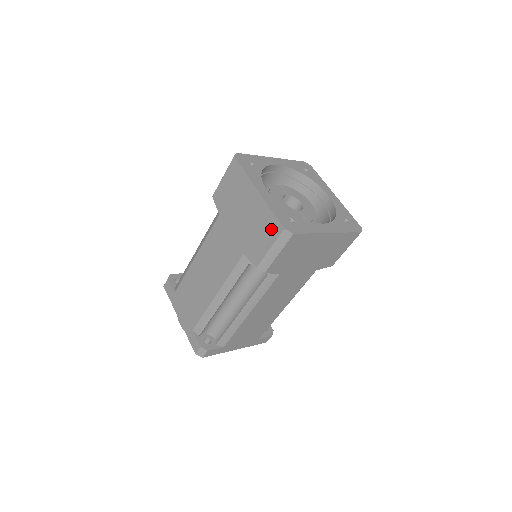
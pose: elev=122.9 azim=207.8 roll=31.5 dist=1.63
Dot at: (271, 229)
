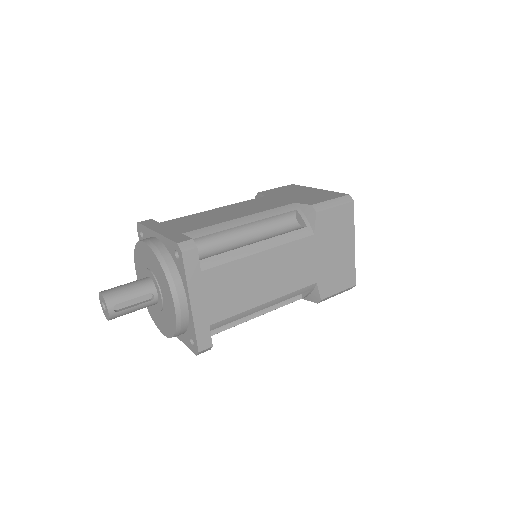
Dot at: (334, 195)
